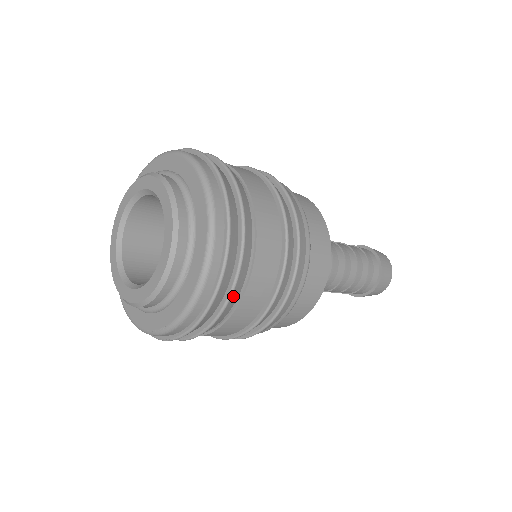
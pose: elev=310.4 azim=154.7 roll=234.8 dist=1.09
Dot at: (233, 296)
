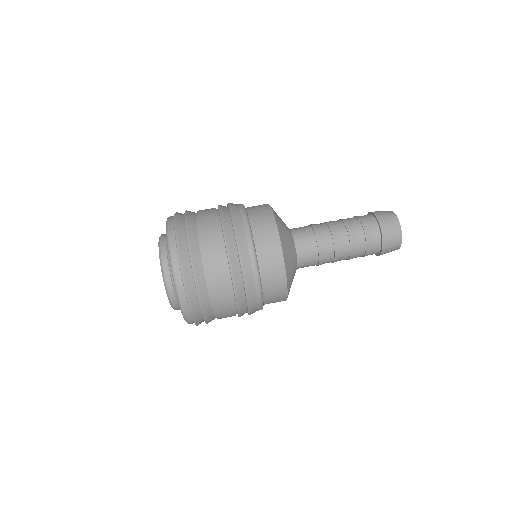
Dot at: (201, 292)
